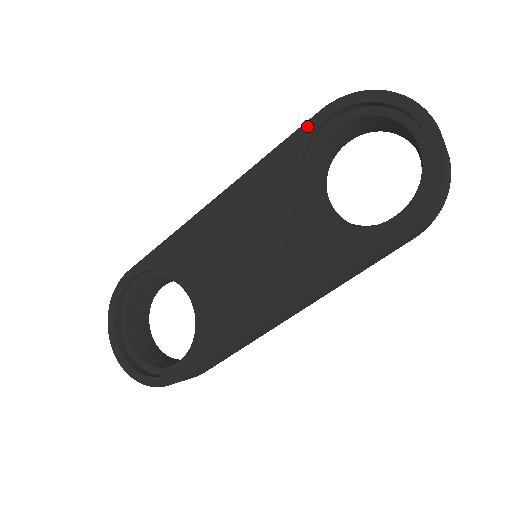
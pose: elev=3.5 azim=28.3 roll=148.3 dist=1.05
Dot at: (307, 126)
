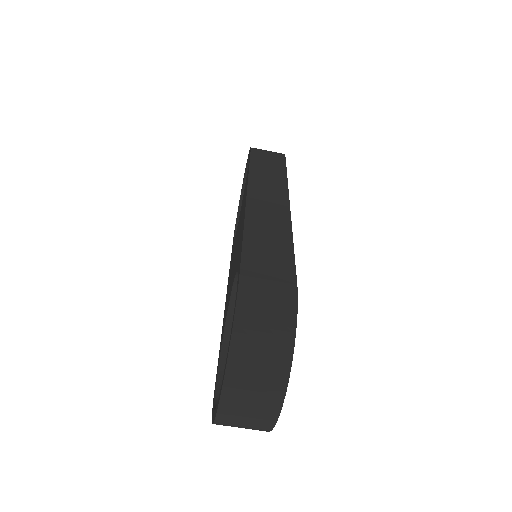
Dot at: occluded
